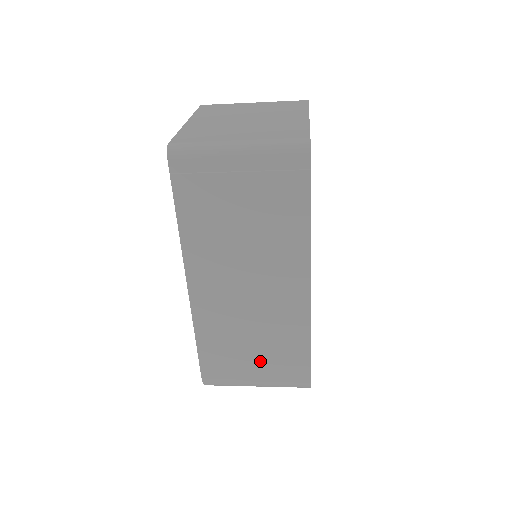
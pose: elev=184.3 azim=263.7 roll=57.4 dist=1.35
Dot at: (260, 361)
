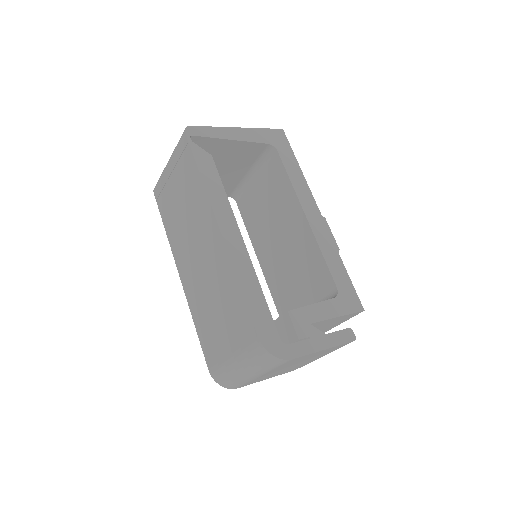
Dot at: (226, 331)
